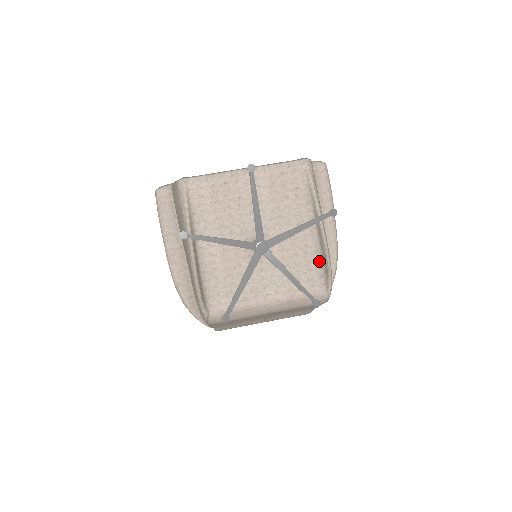
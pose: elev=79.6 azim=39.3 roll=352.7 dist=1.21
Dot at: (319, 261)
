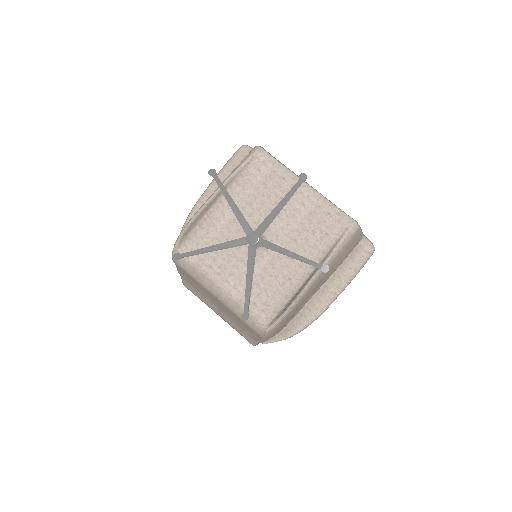
Dot at: (286, 300)
